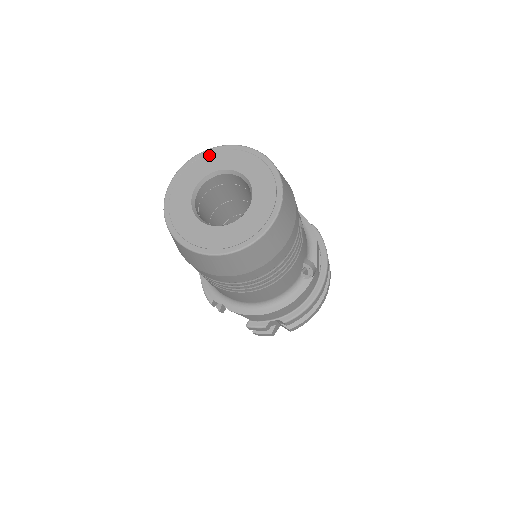
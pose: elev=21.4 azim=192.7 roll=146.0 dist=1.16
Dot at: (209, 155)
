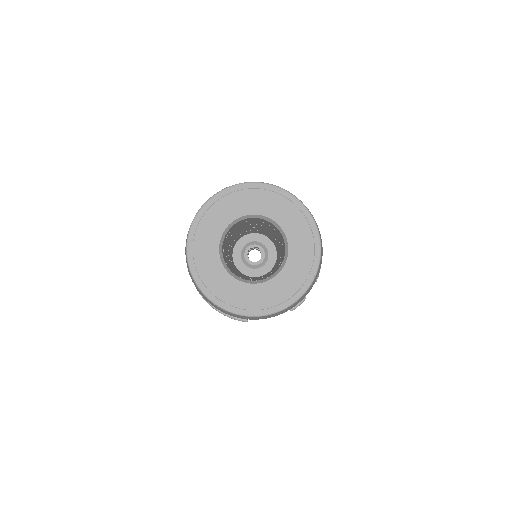
Dot at: (201, 223)
